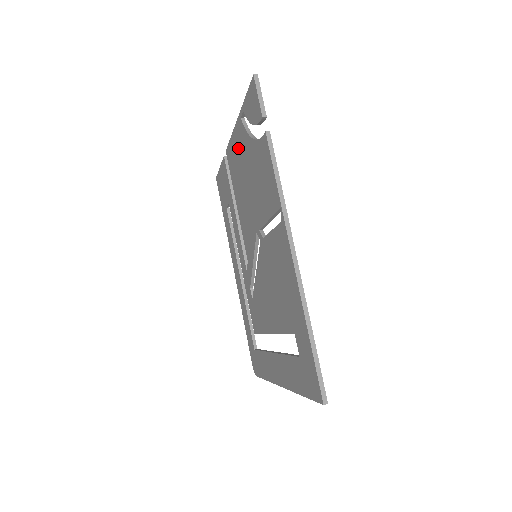
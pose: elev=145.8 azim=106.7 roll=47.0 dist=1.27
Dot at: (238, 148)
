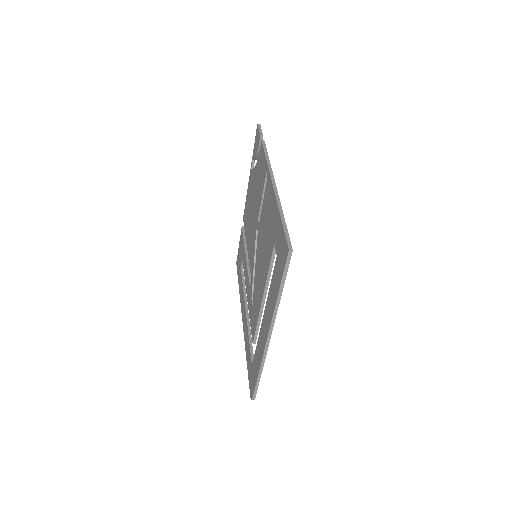
Dot at: (249, 194)
